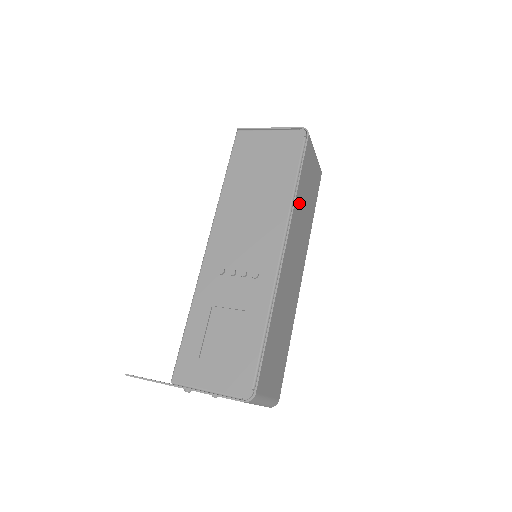
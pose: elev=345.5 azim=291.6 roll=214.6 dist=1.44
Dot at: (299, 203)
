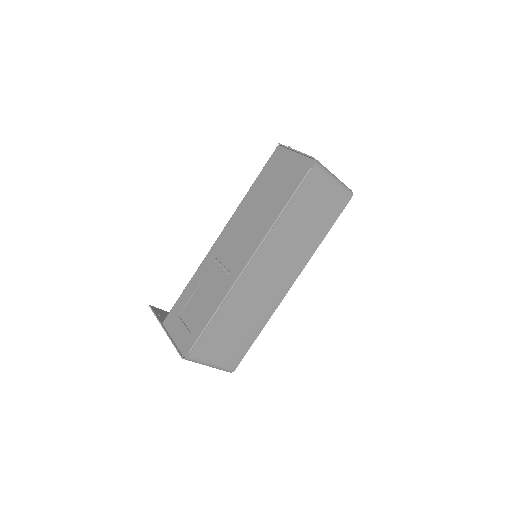
Dot at: (286, 225)
